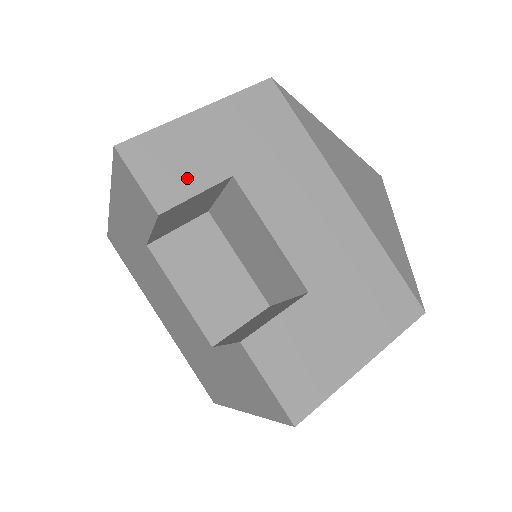
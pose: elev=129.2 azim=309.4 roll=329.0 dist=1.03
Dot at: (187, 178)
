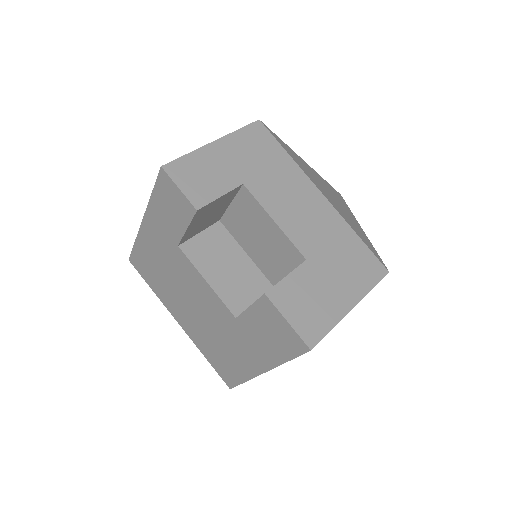
Dot at: (213, 186)
